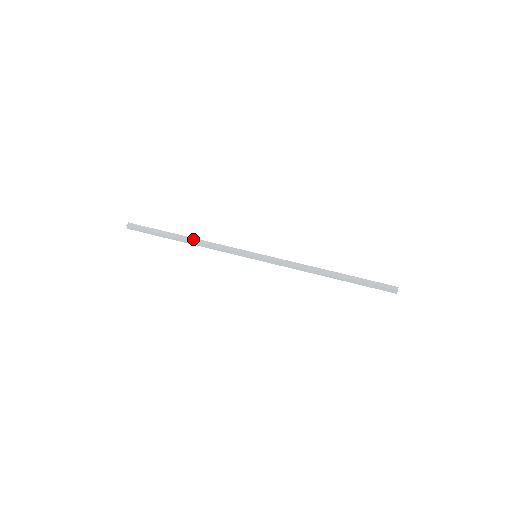
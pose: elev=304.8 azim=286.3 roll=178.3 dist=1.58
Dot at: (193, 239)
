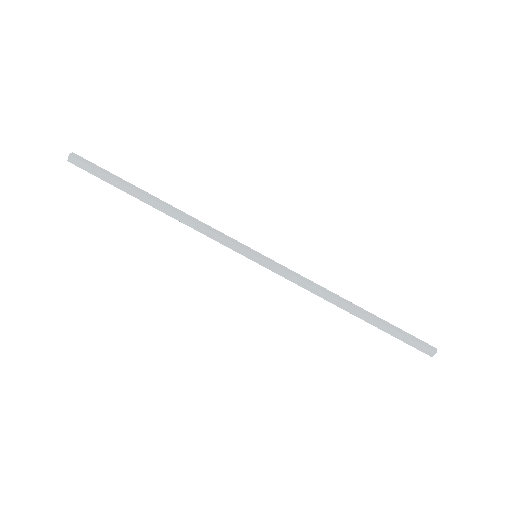
Dot at: (169, 205)
